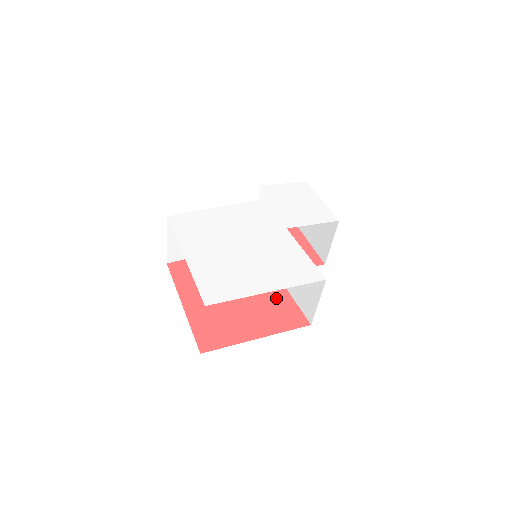
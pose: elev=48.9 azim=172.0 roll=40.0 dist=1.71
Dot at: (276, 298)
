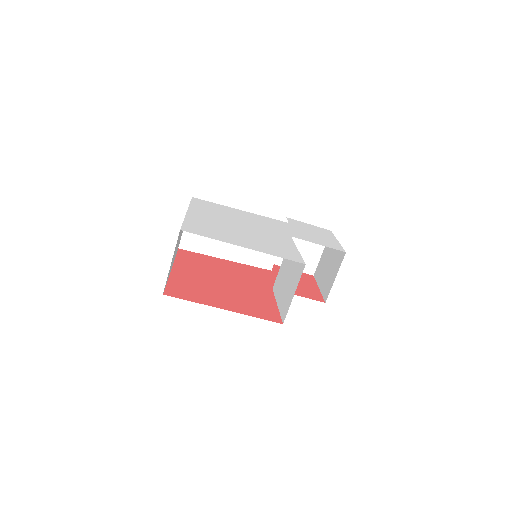
Dot at: (261, 299)
